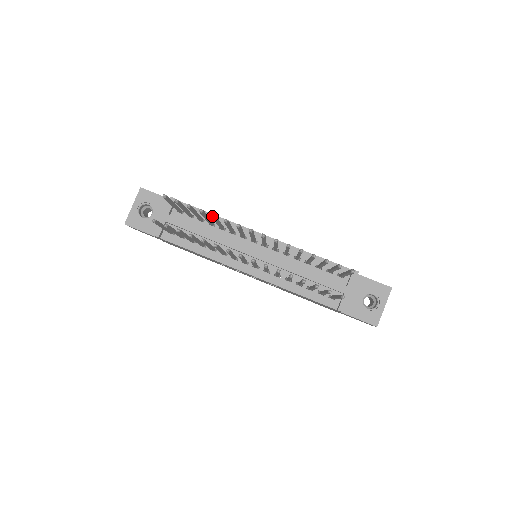
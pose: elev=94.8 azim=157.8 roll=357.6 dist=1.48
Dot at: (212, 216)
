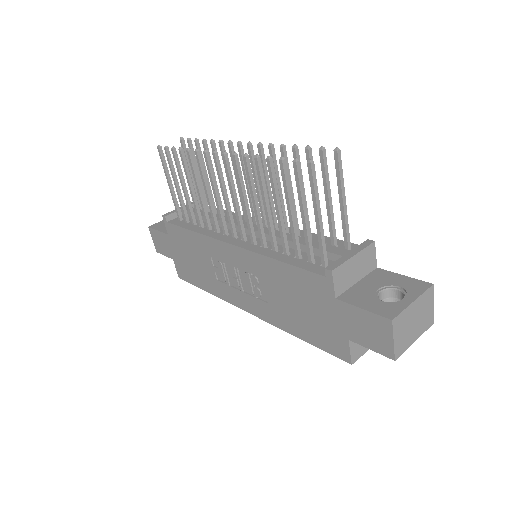
Dot at: (211, 140)
